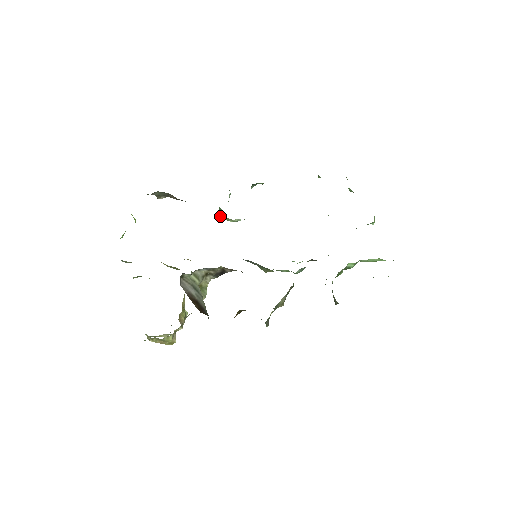
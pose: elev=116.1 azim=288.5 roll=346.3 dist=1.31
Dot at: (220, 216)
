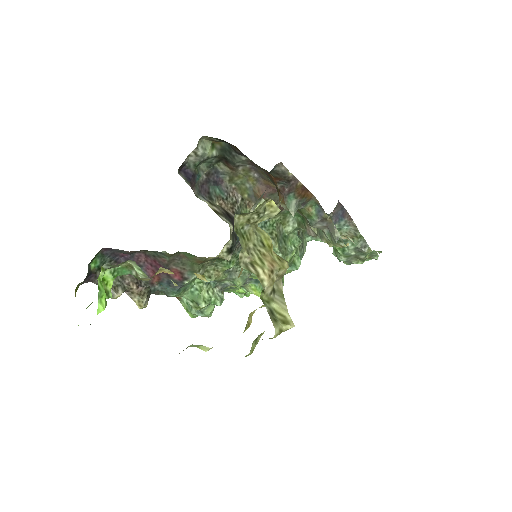
Dot at: (200, 304)
